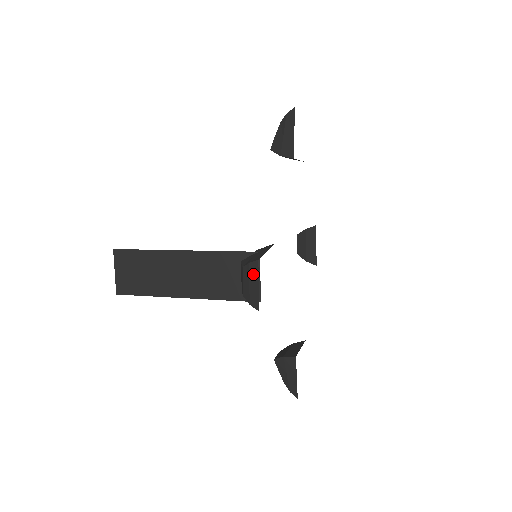
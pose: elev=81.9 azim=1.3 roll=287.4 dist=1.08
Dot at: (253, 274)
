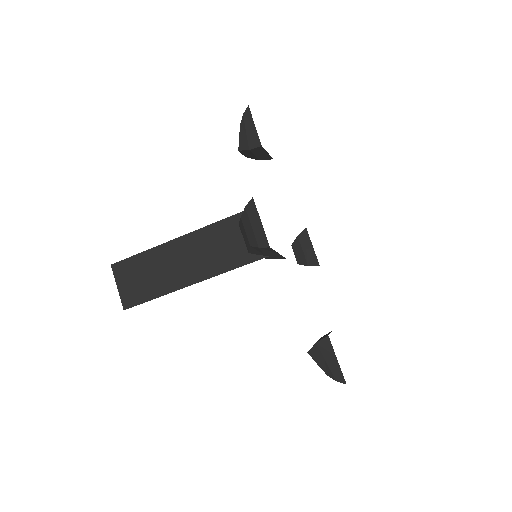
Dot at: (252, 214)
